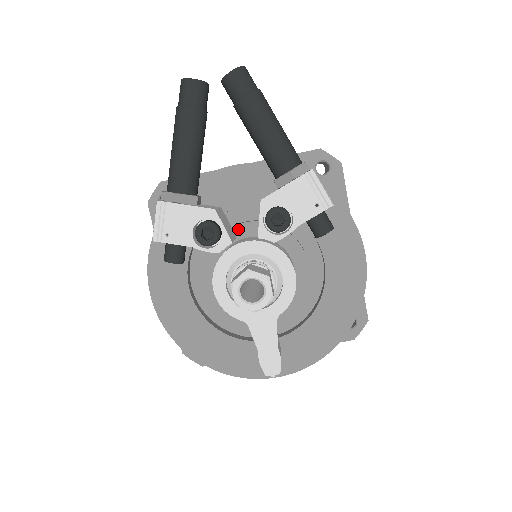
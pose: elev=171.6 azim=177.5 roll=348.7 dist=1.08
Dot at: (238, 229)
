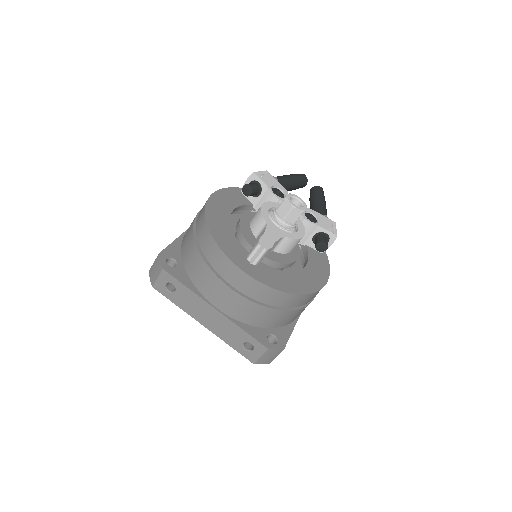
Dot at: occluded
